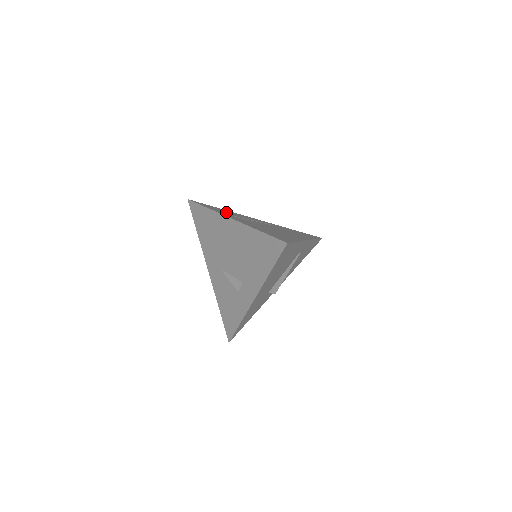
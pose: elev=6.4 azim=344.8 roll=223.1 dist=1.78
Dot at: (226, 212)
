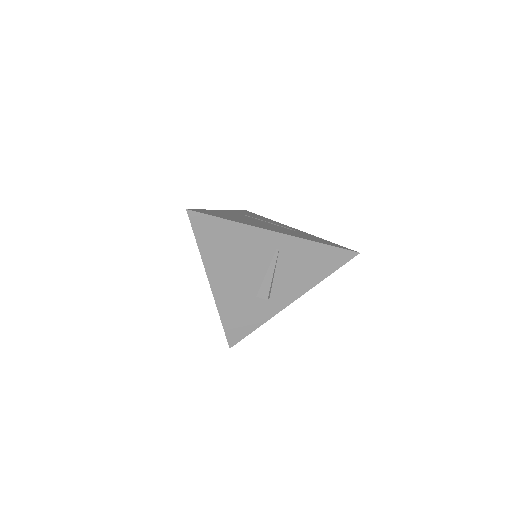
Dot at: (254, 216)
